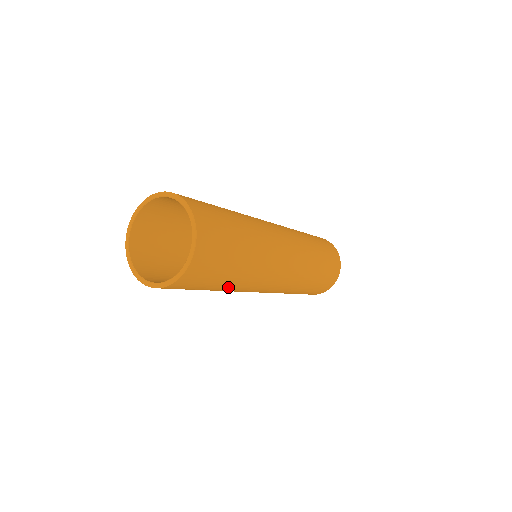
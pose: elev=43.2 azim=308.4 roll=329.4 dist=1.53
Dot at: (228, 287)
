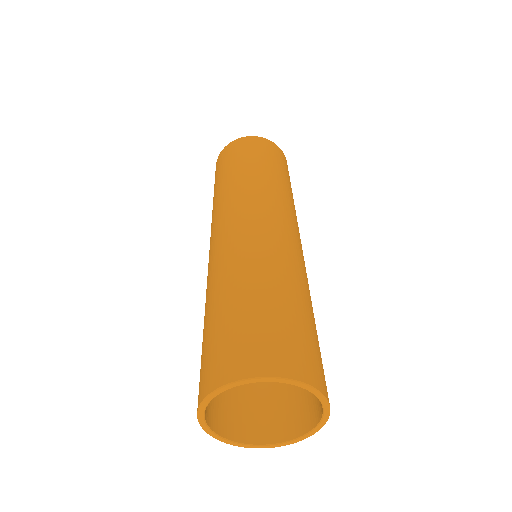
Dot at: occluded
